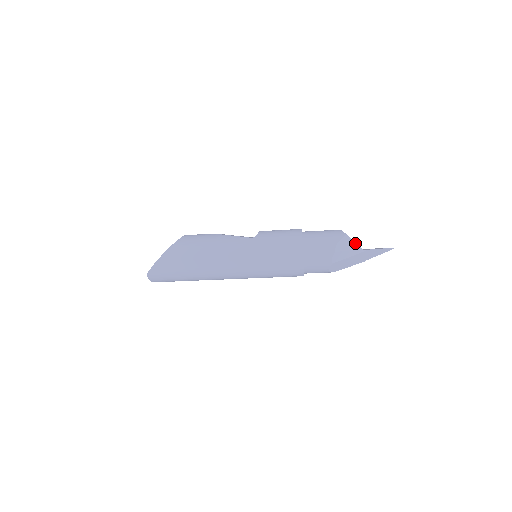
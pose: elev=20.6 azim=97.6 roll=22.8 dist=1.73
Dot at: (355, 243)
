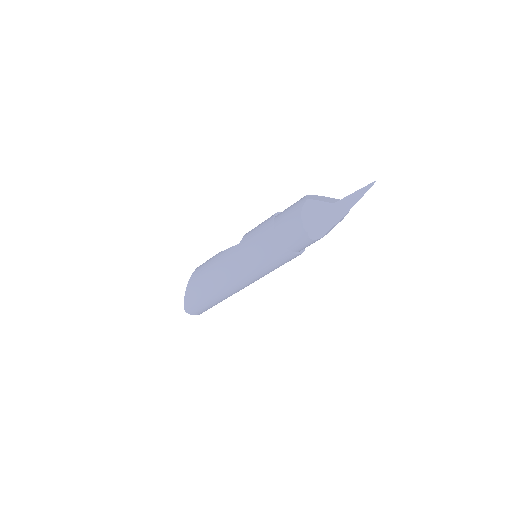
Dot at: (321, 202)
